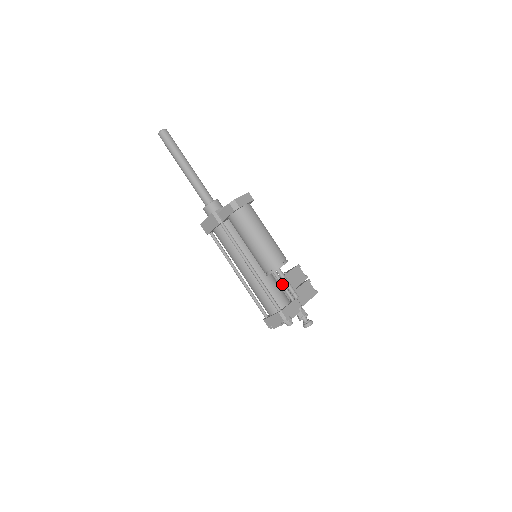
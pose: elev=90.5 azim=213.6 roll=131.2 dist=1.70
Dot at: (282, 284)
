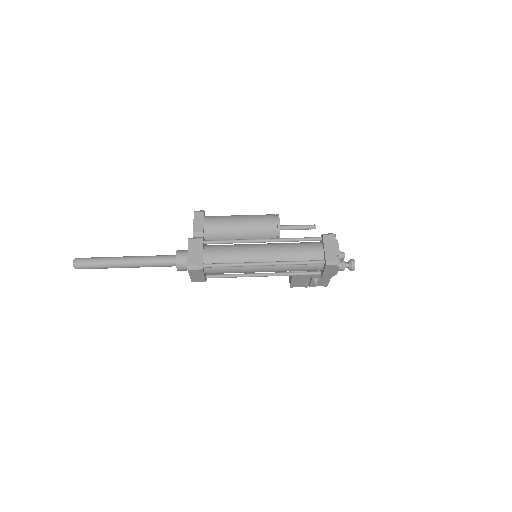
Dot at: occluded
